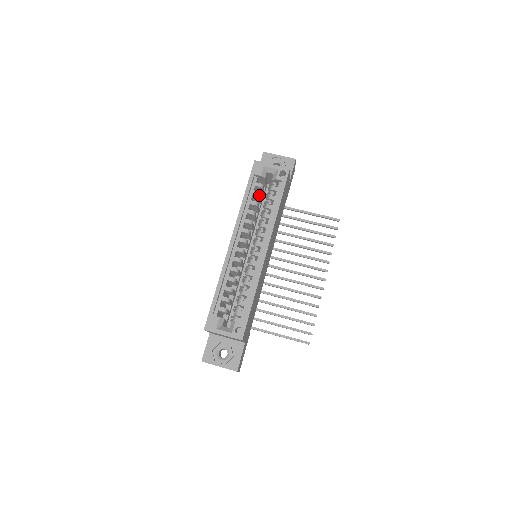
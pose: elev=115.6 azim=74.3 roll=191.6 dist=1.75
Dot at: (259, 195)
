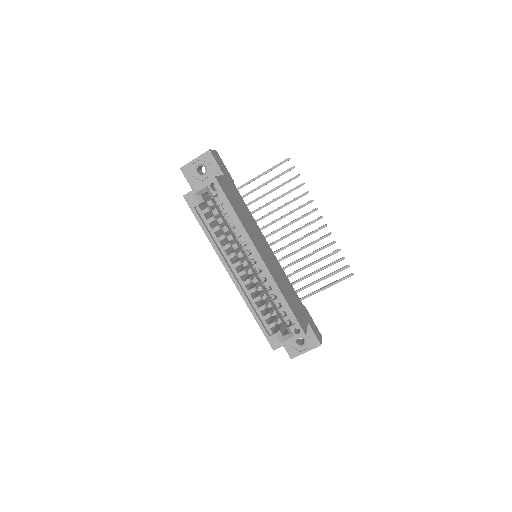
Dot at: (213, 219)
